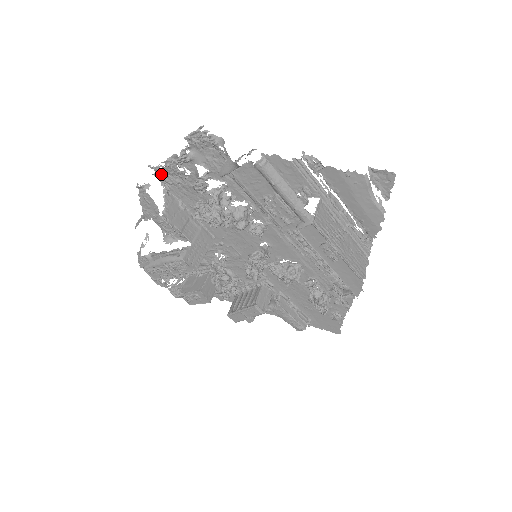
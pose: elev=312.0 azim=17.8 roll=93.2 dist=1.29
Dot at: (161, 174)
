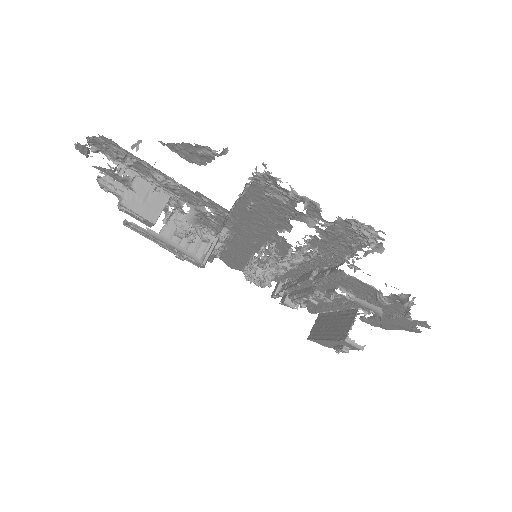
Dot at: (268, 181)
